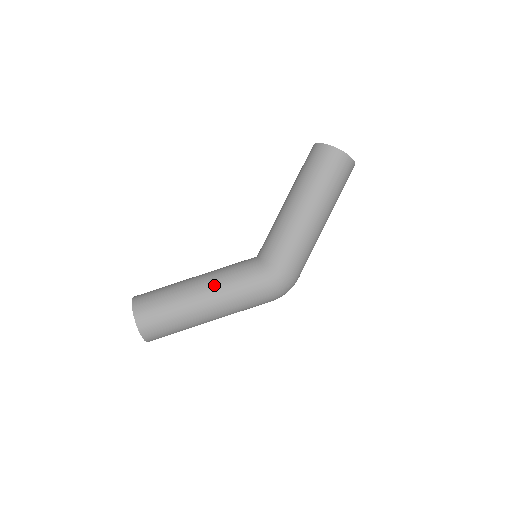
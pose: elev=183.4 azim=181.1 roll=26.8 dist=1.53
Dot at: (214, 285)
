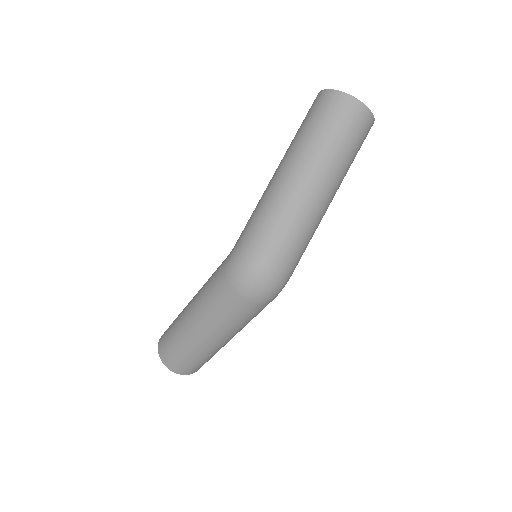
Dot at: occluded
